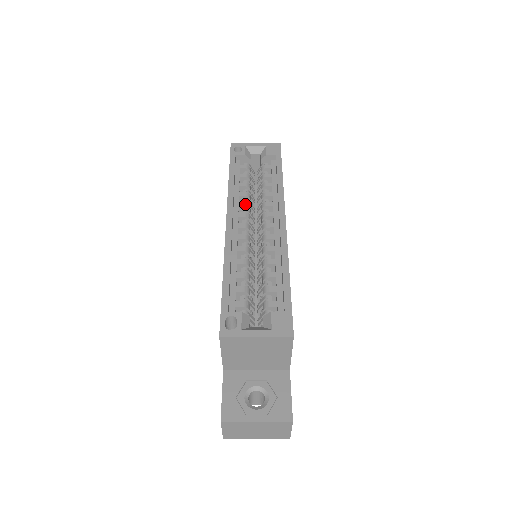
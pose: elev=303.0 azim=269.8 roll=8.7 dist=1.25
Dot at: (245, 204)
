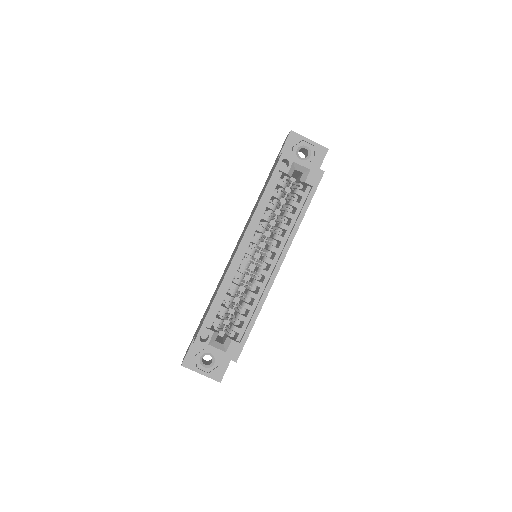
Dot at: (262, 230)
